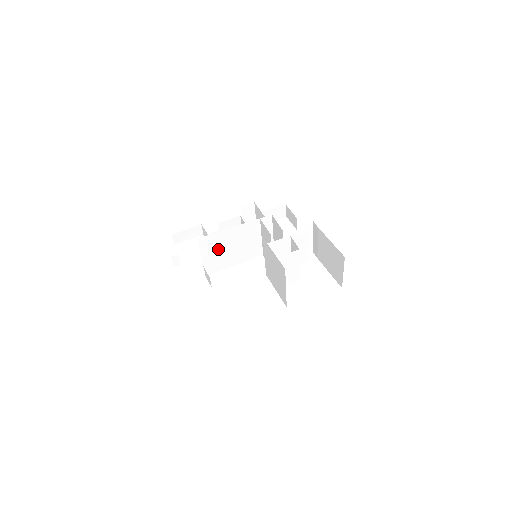
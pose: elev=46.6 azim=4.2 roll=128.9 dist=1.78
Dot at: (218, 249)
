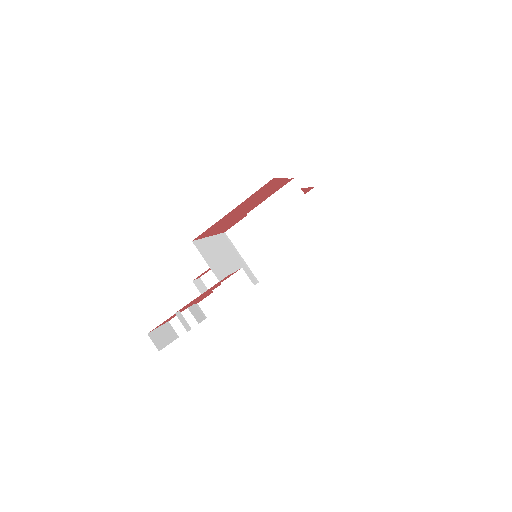
Dot at: (218, 263)
